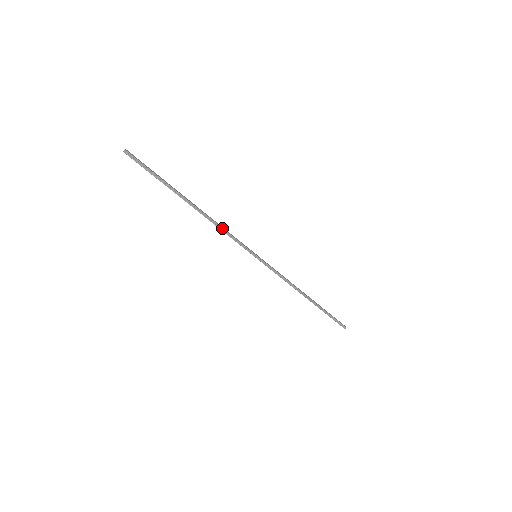
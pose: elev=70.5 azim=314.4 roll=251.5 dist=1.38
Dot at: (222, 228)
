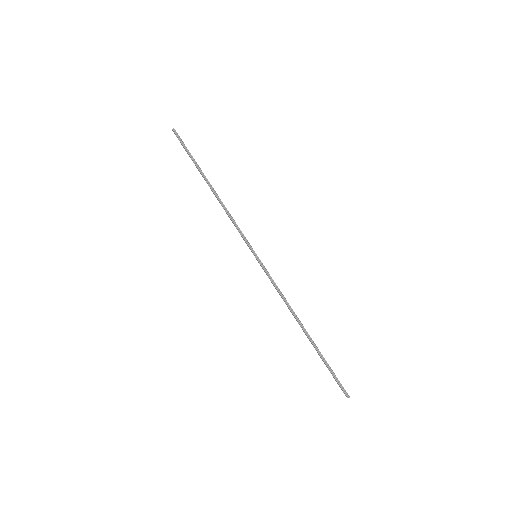
Dot at: (230, 215)
